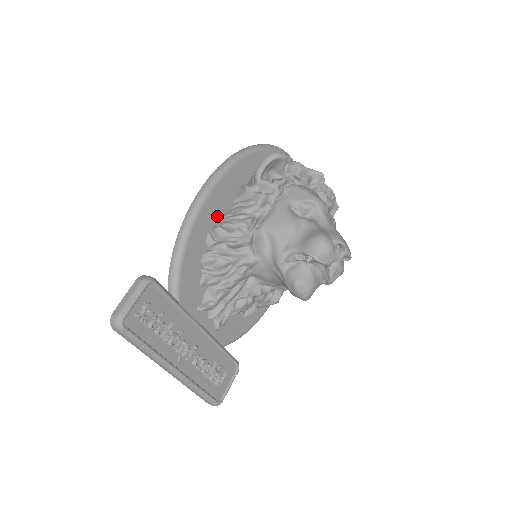
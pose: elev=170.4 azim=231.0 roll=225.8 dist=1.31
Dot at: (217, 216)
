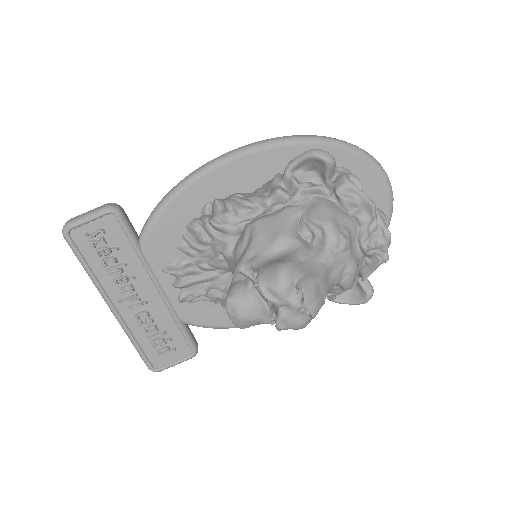
Dot at: (229, 190)
